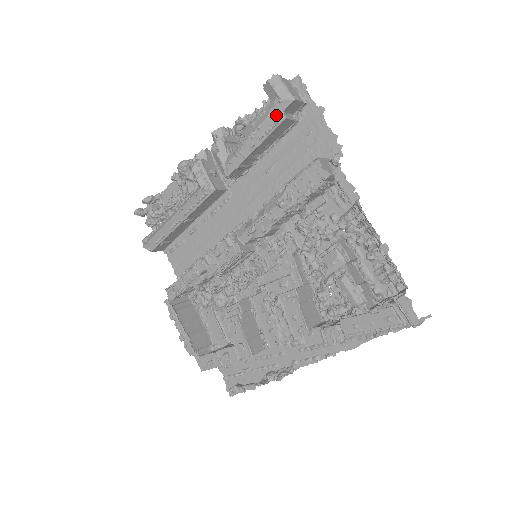
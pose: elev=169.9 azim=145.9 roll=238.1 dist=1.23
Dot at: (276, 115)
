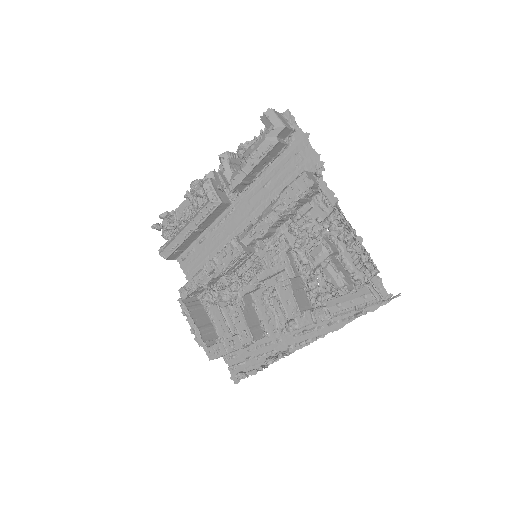
Dot at: (271, 139)
